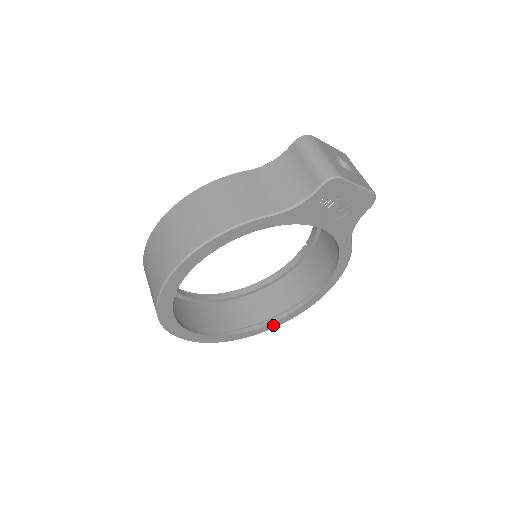
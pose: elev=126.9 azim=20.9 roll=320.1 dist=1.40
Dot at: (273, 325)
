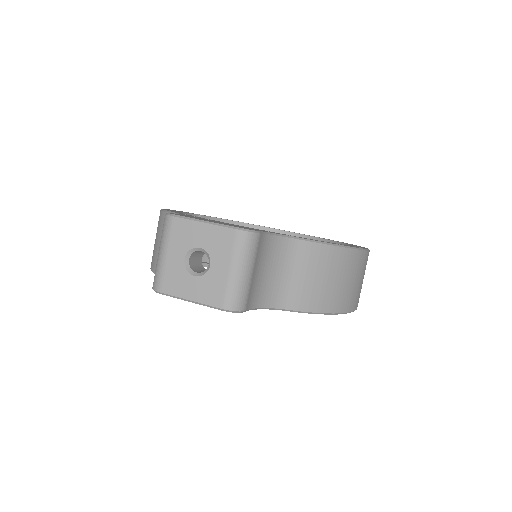
Dot at: occluded
